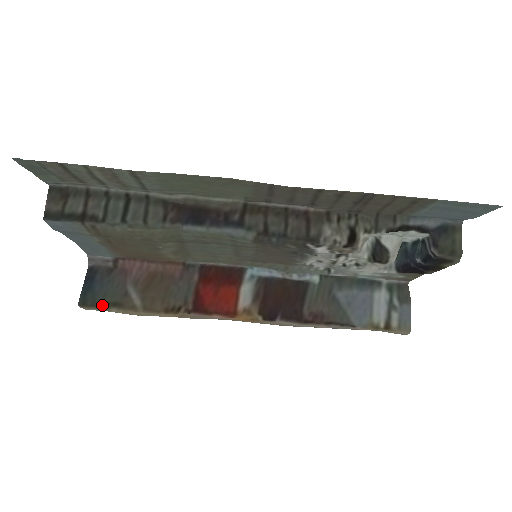
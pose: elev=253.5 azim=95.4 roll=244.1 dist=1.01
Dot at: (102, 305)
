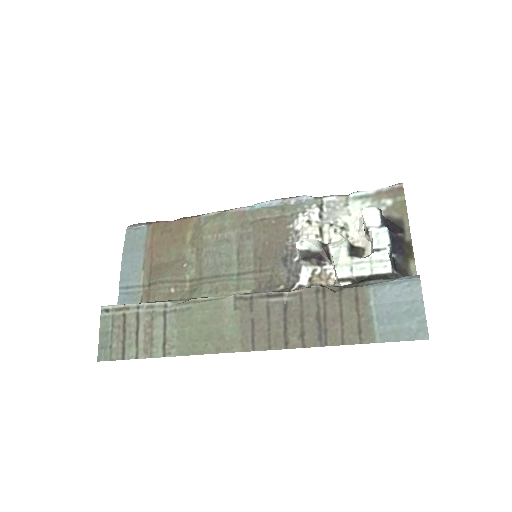
Dot at: occluded
